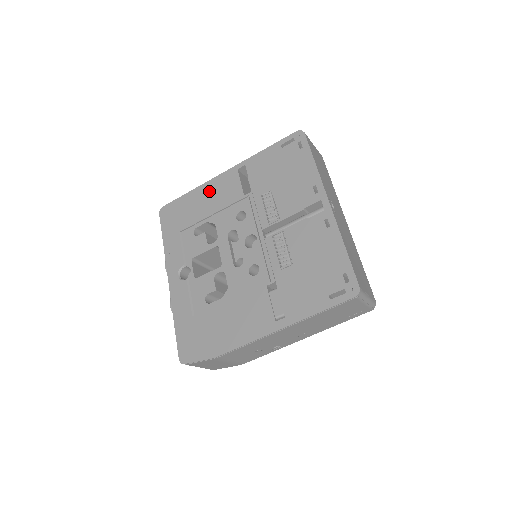
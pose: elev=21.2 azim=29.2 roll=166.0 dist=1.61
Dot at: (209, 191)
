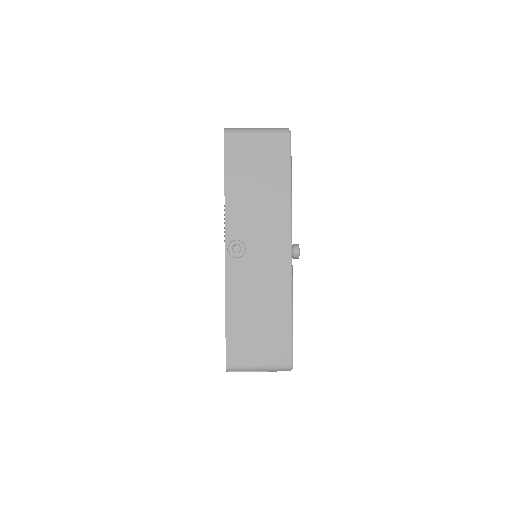
Dot at: occluded
